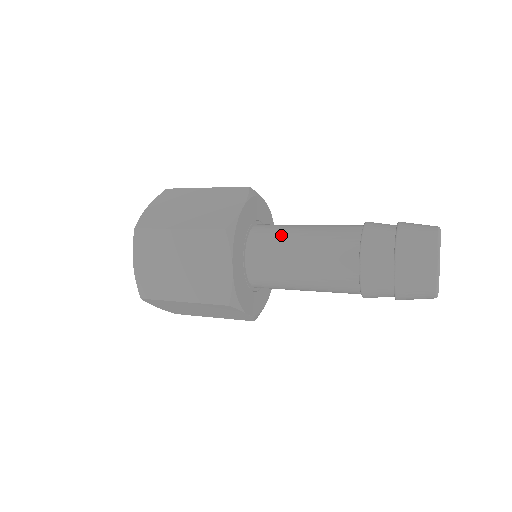
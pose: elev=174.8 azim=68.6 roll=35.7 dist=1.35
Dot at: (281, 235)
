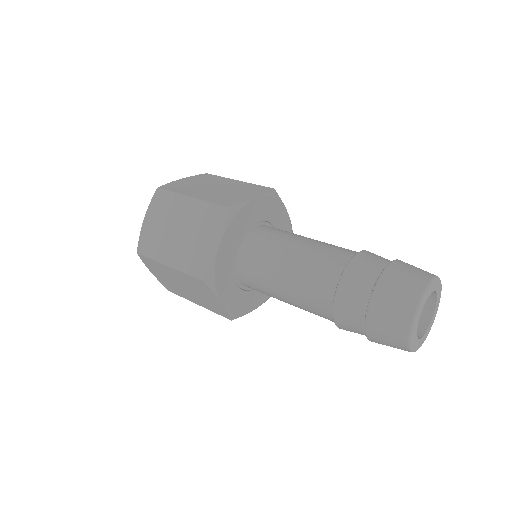
Dot at: (281, 237)
